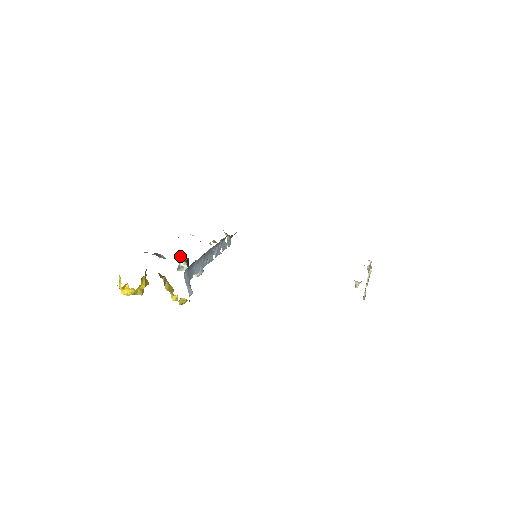
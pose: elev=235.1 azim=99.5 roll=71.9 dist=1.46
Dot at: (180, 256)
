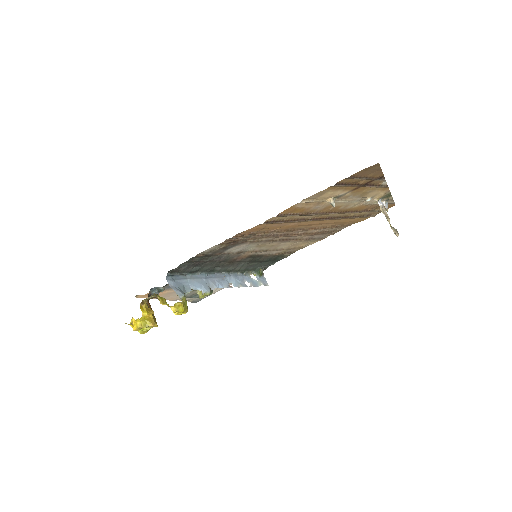
Dot at: occluded
